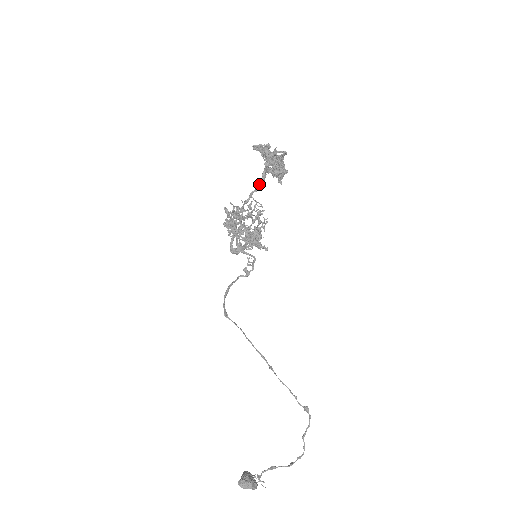
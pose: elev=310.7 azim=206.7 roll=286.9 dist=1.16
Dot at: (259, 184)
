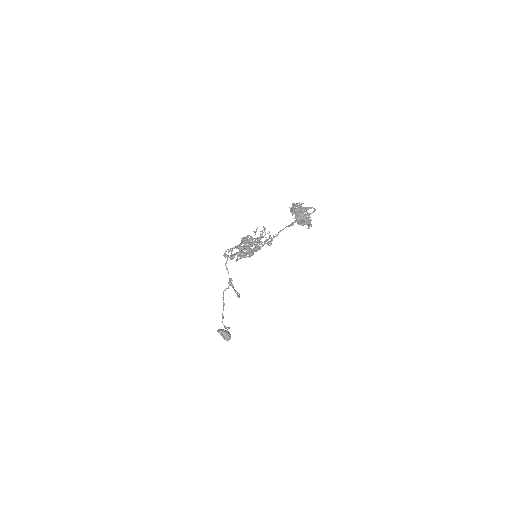
Dot at: occluded
